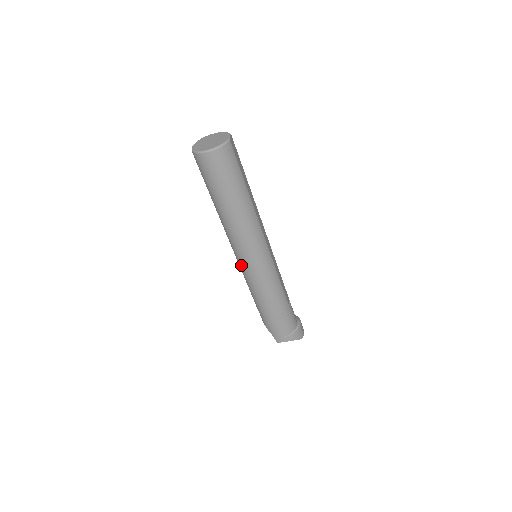
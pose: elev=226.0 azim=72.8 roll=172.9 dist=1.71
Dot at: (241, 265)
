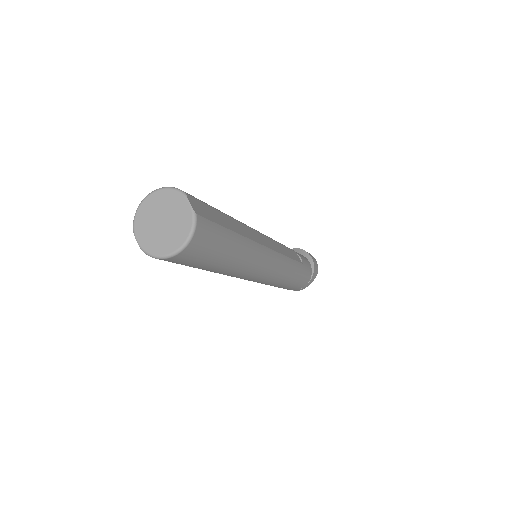
Dot at: occluded
